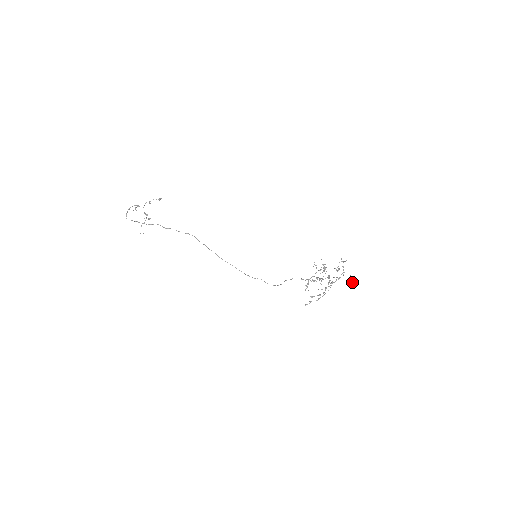
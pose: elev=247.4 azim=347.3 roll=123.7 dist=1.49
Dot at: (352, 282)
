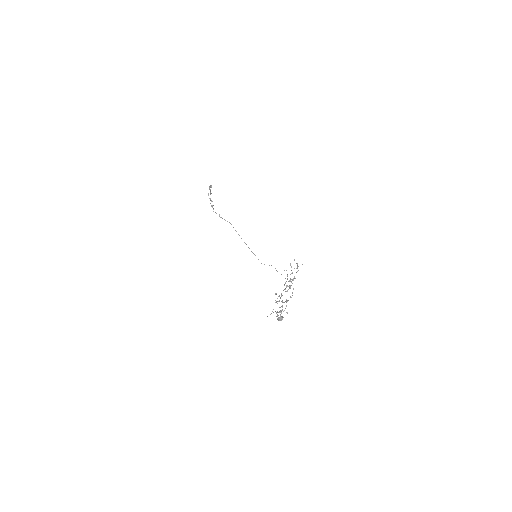
Dot at: (279, 320)
